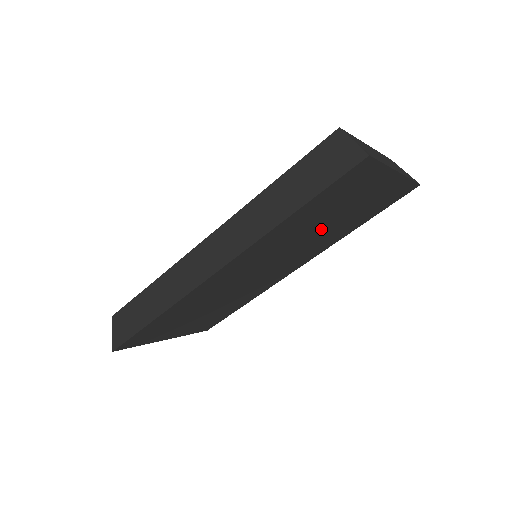
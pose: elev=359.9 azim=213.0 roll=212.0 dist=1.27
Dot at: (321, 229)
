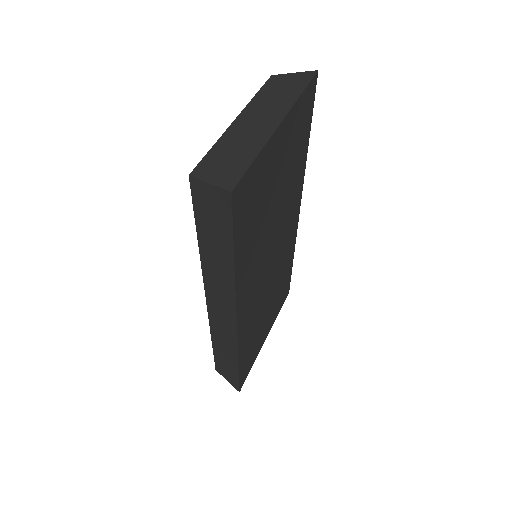
Dot at: (276, 207)
